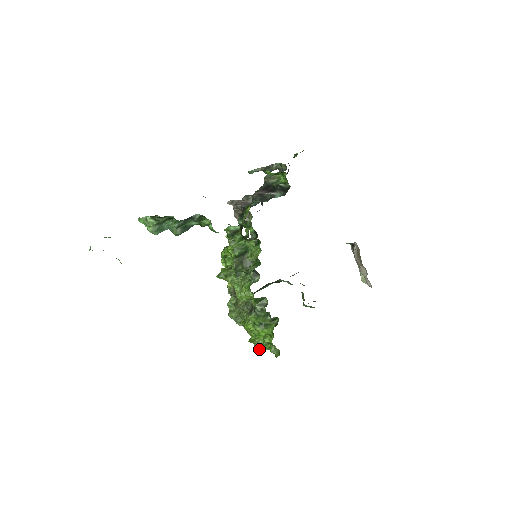
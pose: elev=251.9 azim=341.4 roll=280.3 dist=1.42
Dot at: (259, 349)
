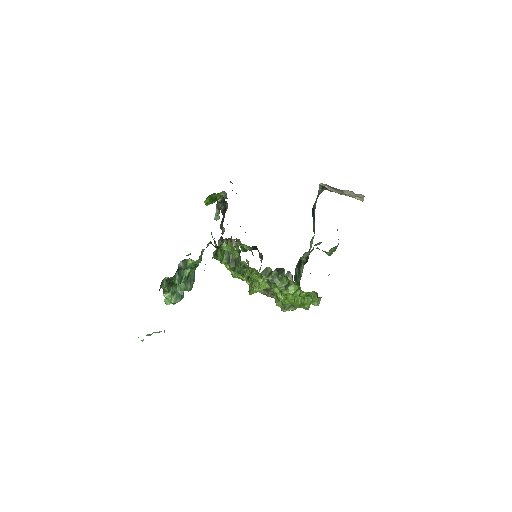
Dot at: (306, 306)
